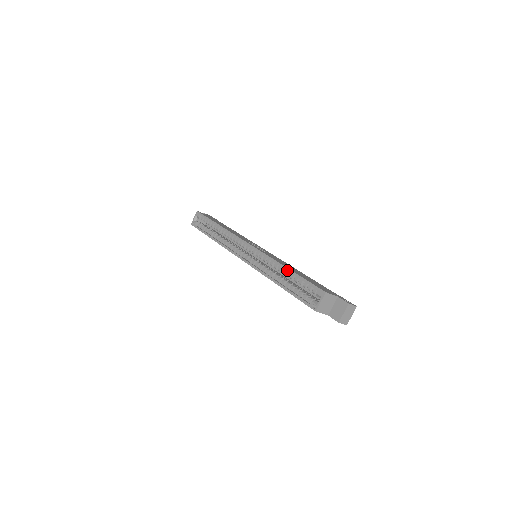
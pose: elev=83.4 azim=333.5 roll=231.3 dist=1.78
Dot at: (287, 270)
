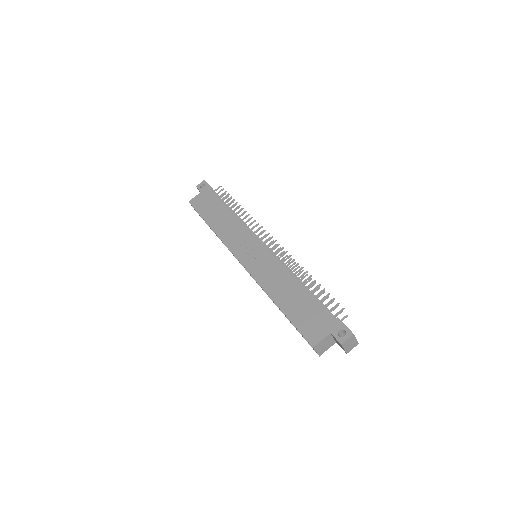
Dot at: occluded
